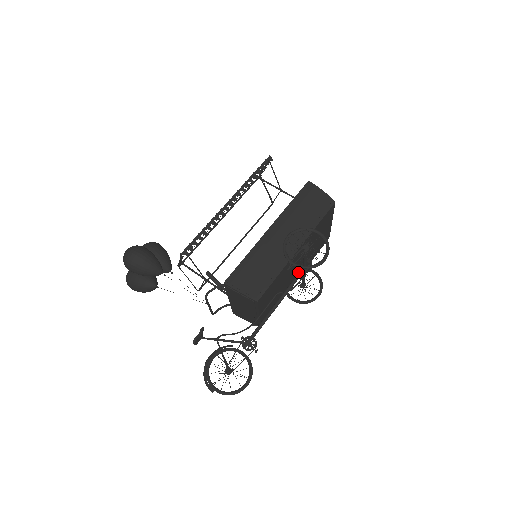
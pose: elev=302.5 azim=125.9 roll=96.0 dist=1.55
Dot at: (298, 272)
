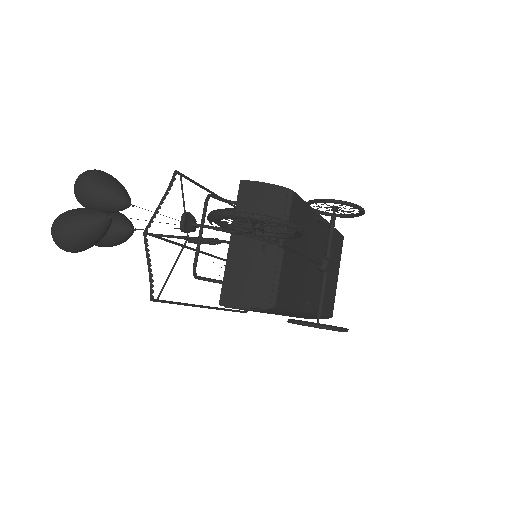
Dot at: (321, 257)
